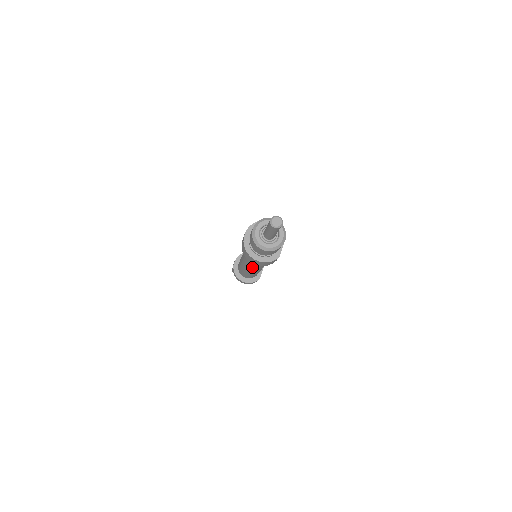
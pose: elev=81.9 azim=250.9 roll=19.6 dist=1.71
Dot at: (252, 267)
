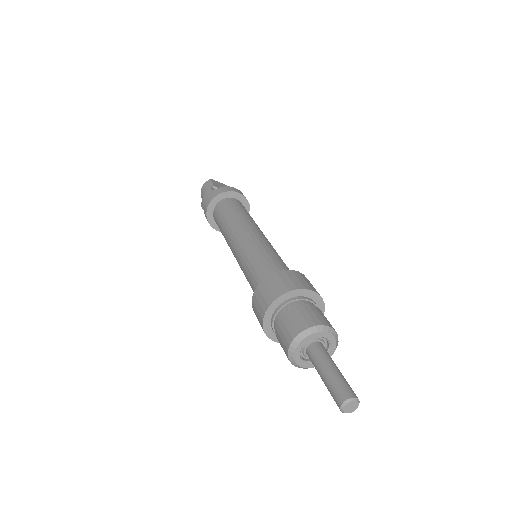
Dot at: occluded
